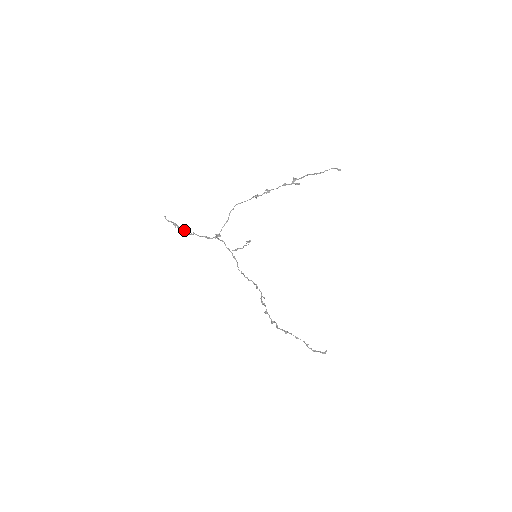
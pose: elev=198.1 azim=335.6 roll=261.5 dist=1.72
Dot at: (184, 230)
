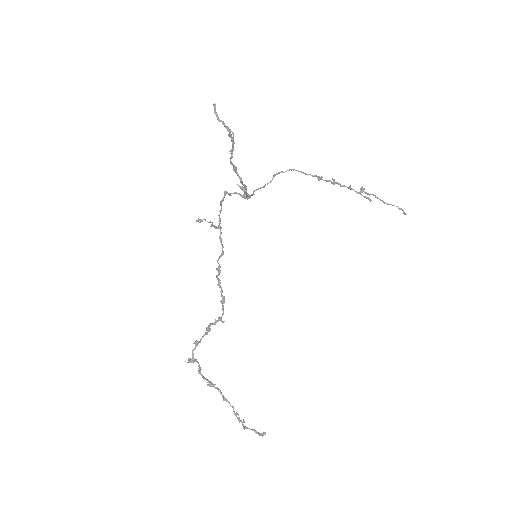
Dot at: (232, 152)
